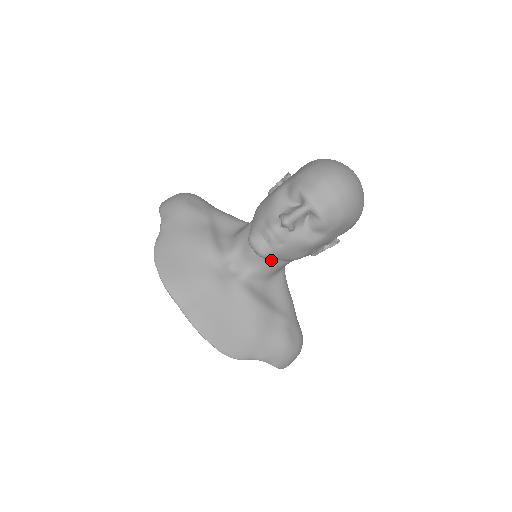
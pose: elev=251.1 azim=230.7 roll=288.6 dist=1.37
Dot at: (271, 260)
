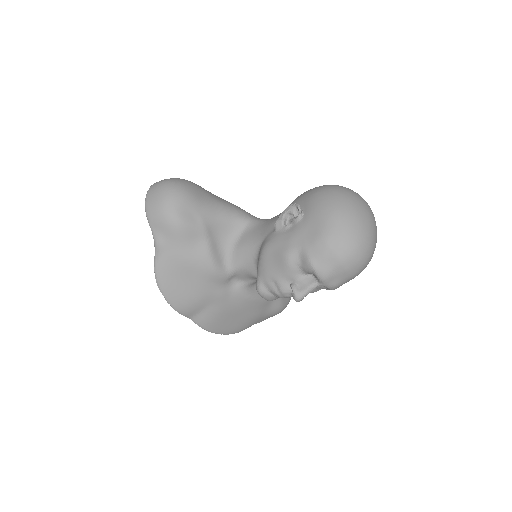
Dot at: occluded
